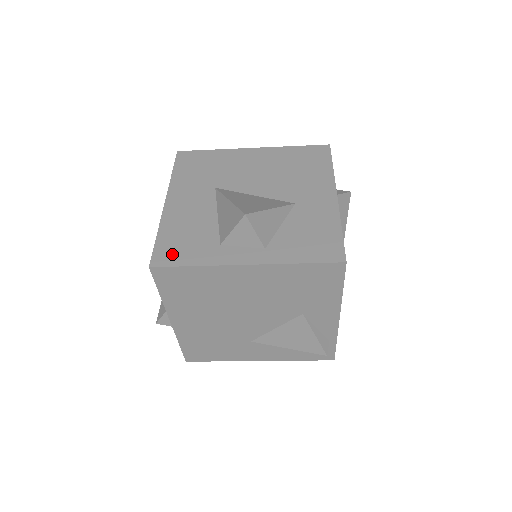
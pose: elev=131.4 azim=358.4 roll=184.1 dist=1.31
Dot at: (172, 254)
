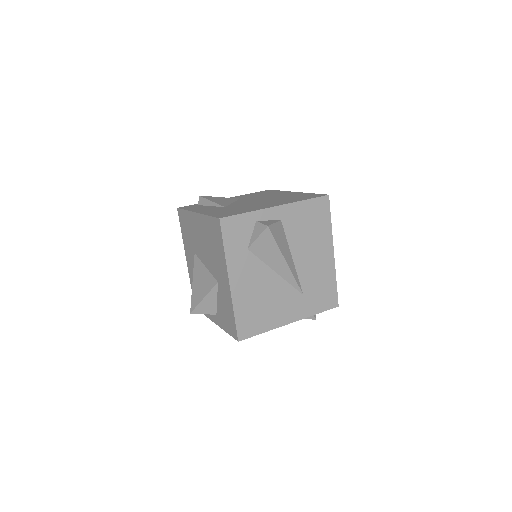
Dot at: occluded
